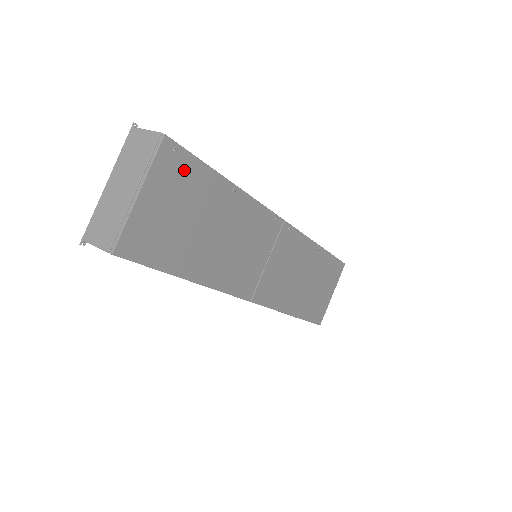
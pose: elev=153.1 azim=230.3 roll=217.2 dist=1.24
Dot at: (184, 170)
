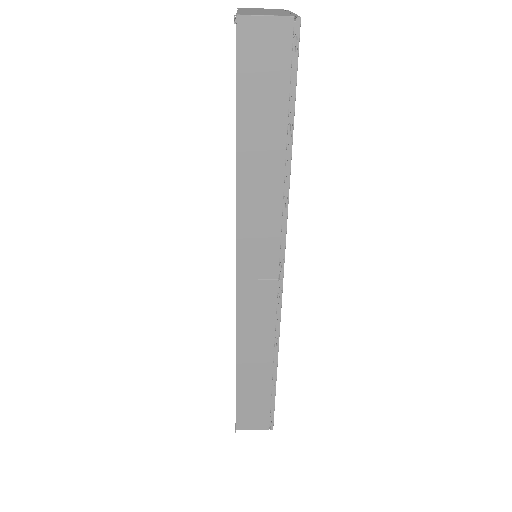
Dot at: occluded
